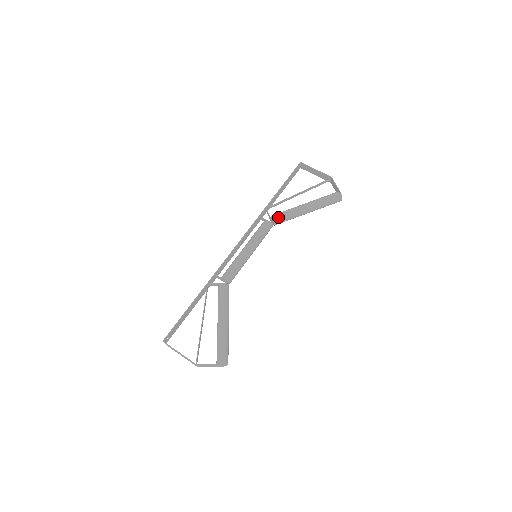
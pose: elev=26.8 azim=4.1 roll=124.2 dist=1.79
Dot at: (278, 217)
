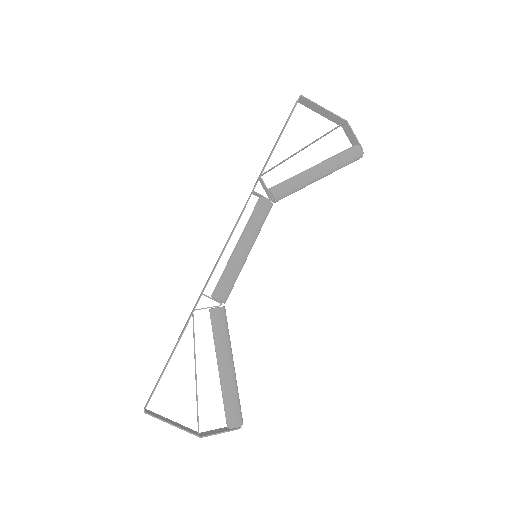
Dot at: (281, 192)
